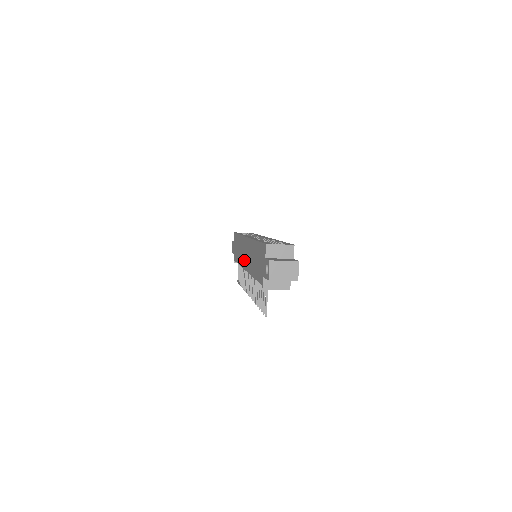
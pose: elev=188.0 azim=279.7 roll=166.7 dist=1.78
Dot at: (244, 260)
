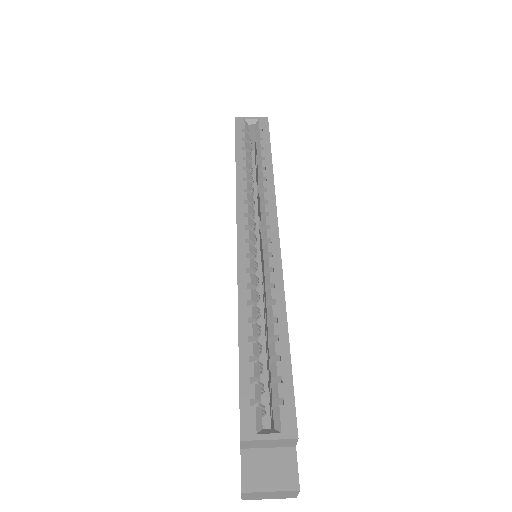
Dot at: occluded
